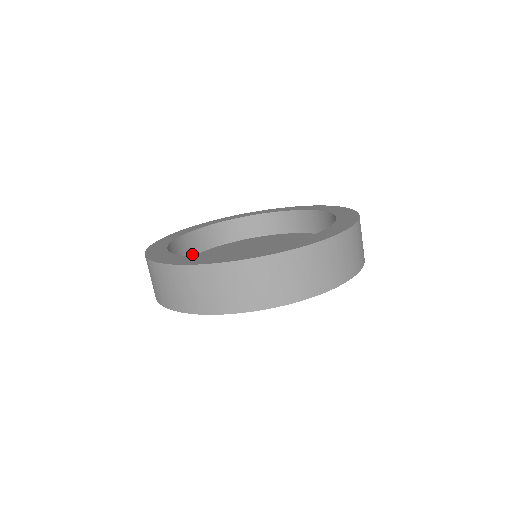
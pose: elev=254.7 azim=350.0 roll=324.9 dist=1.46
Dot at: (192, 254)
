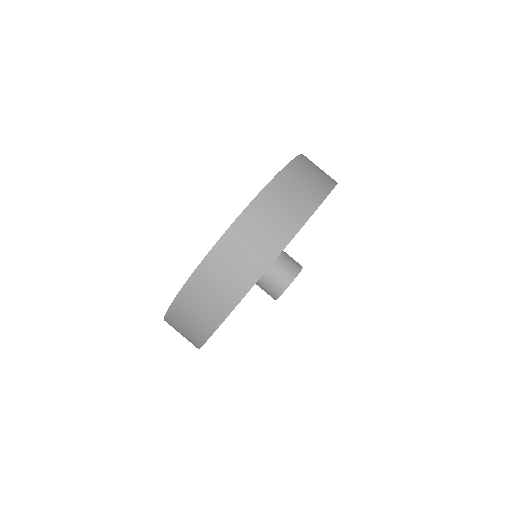
Dot at: occluded
